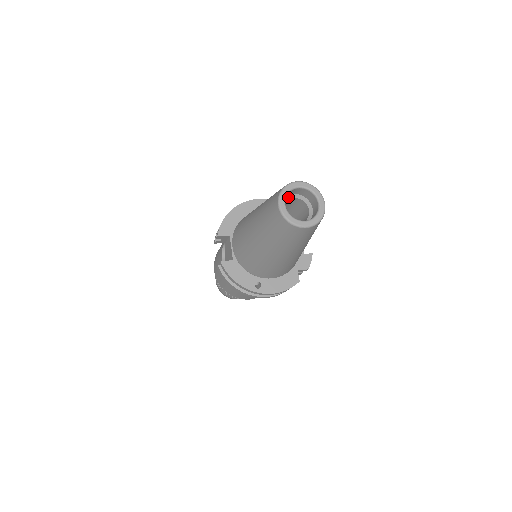
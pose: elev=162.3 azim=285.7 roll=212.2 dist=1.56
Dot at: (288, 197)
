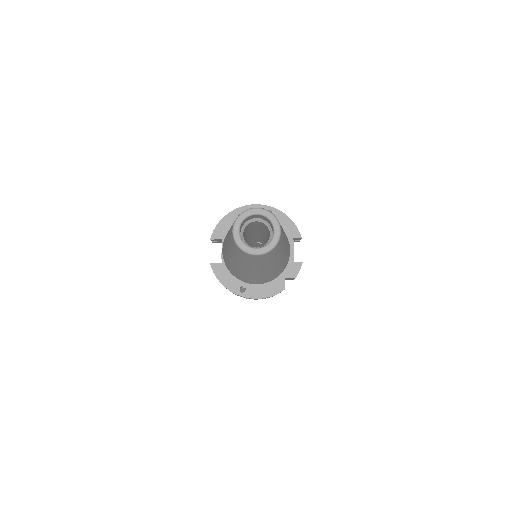
Dot at: (250, 220)
